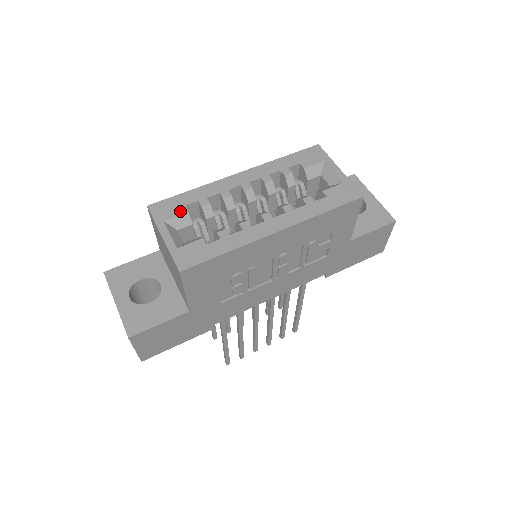
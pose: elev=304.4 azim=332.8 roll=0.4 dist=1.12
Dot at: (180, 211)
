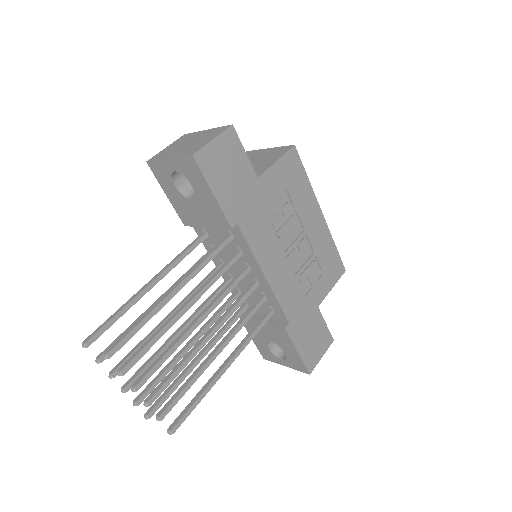
Dot at: occluded
